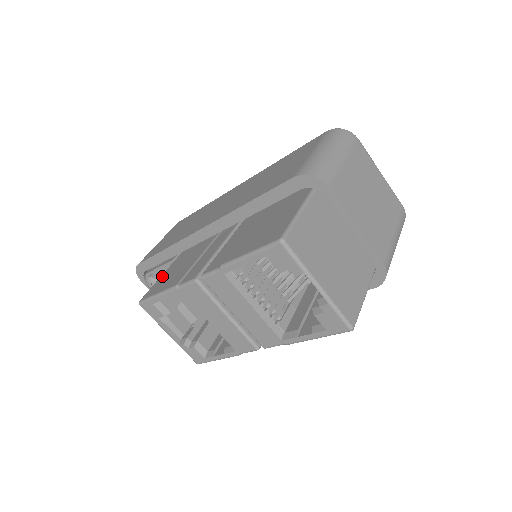
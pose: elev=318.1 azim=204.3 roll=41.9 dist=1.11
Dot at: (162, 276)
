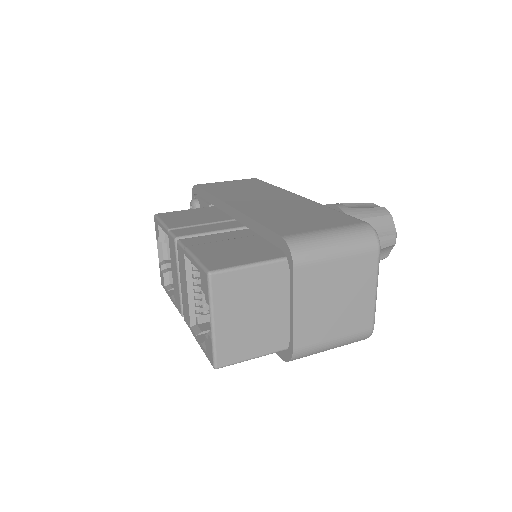
Dot at: (187, 210)
